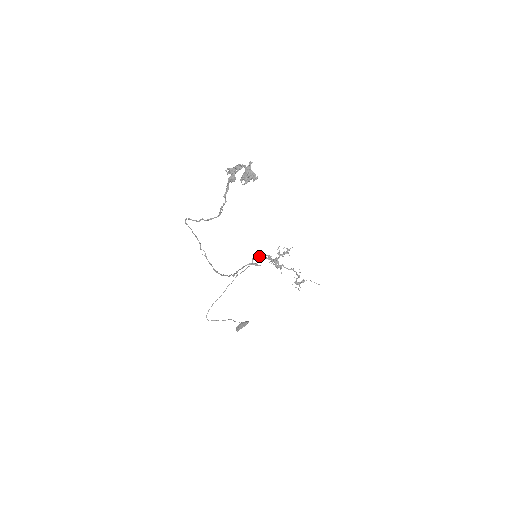
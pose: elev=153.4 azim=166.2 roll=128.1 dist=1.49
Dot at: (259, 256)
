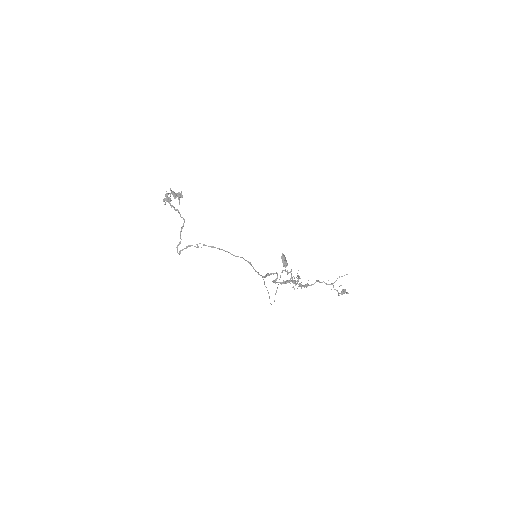
Dot at: occluded
